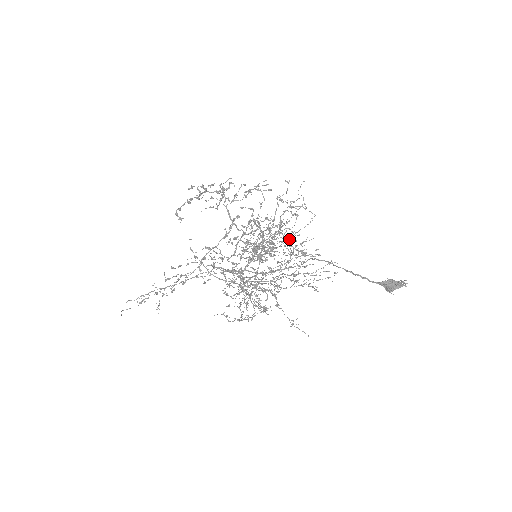
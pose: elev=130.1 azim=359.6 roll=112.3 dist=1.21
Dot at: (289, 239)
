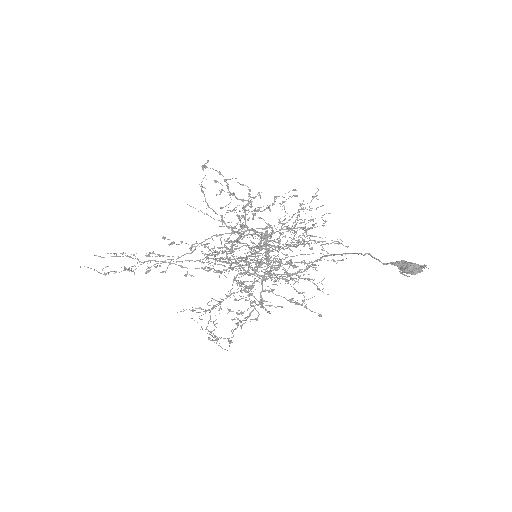
Dot at: (297, 255)
